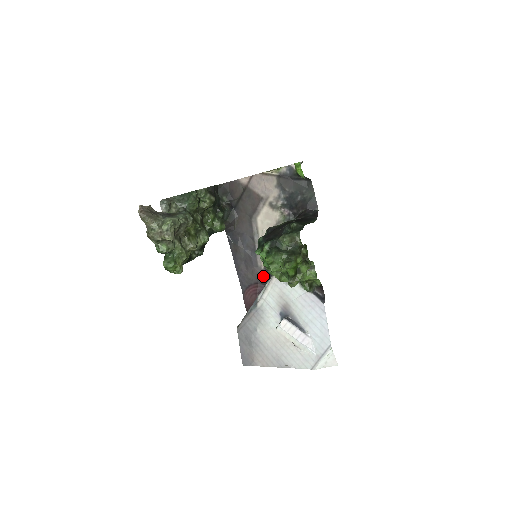
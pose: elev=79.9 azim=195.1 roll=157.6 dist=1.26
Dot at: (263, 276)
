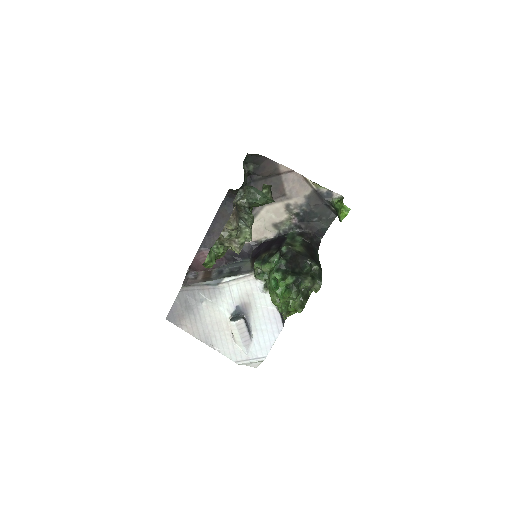
Dot at: (230, 251)
